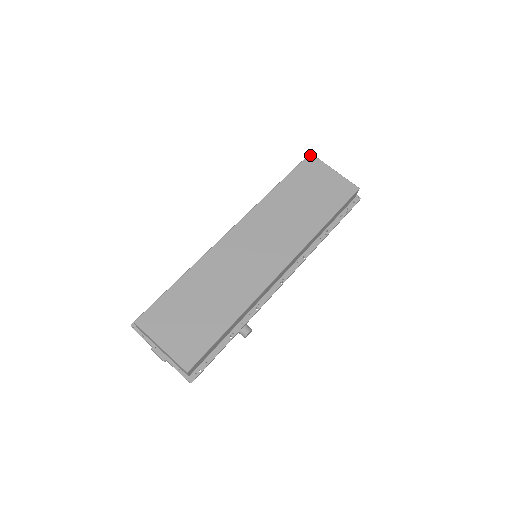
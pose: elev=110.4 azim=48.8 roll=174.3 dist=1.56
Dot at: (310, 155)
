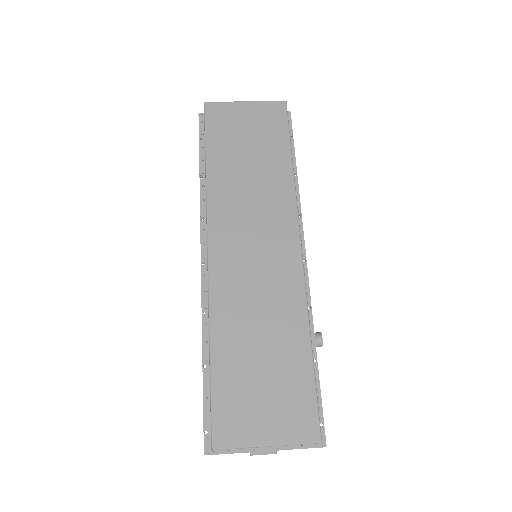
Dot at: (206, 105)
